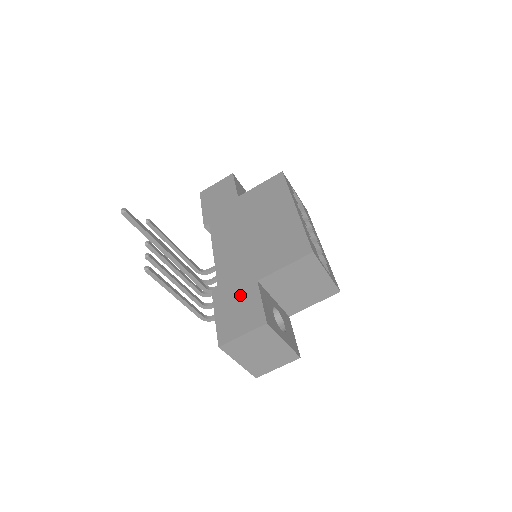
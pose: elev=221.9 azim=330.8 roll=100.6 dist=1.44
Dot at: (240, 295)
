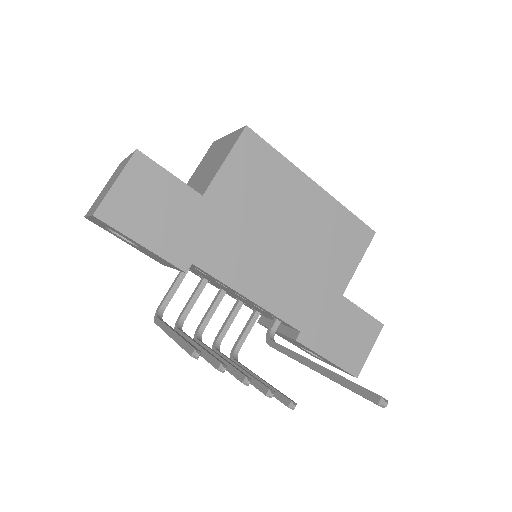
Dot at: (337, 321)
